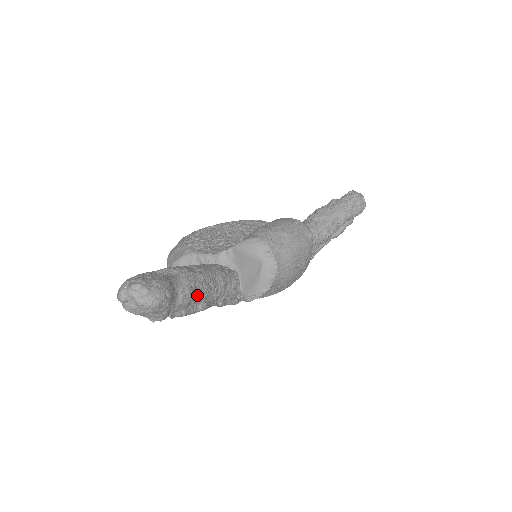
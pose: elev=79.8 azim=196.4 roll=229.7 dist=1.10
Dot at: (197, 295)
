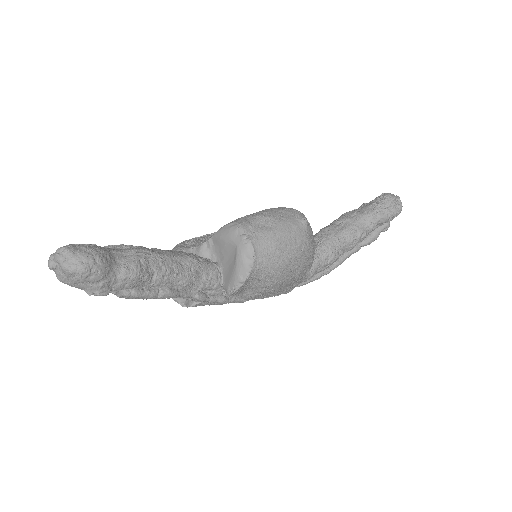
Dot at: (151, 275)
